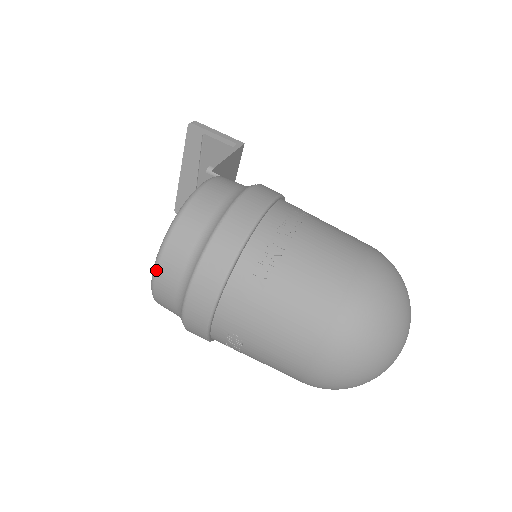
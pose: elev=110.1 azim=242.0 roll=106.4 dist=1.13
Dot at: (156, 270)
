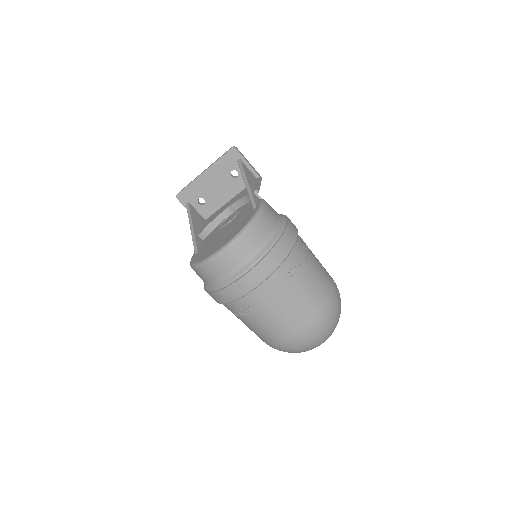
Dot at: (228, 249)
